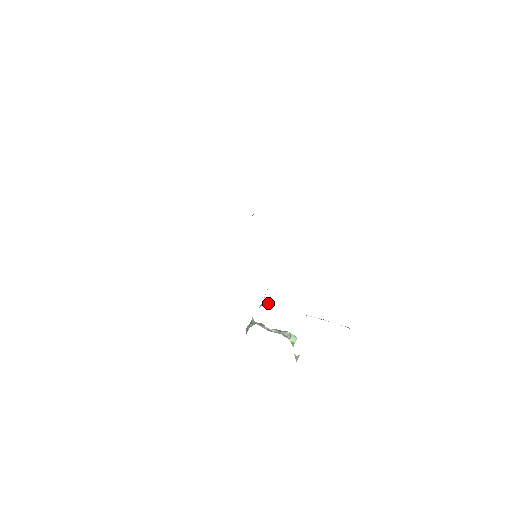
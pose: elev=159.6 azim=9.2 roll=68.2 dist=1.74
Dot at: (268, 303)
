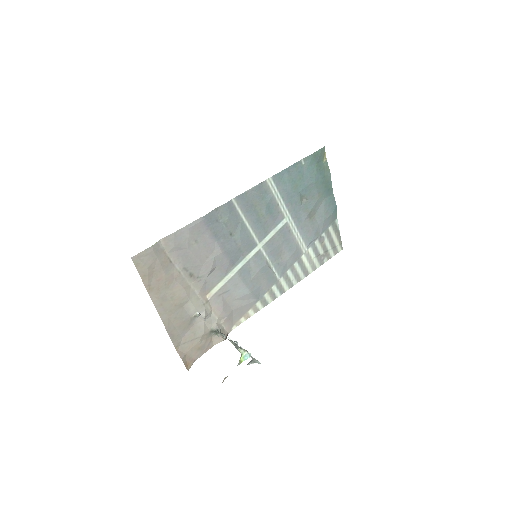
Dot at: (201, 316)
